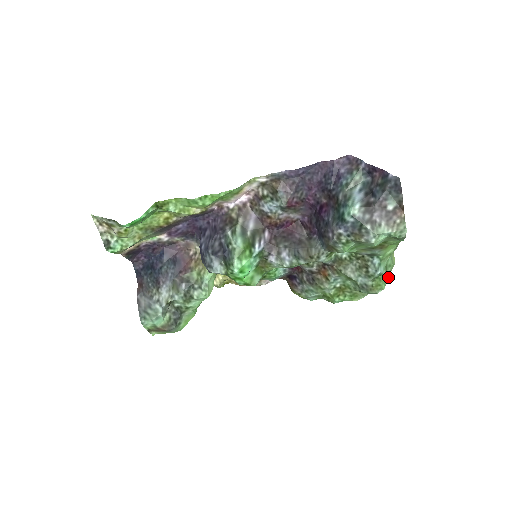
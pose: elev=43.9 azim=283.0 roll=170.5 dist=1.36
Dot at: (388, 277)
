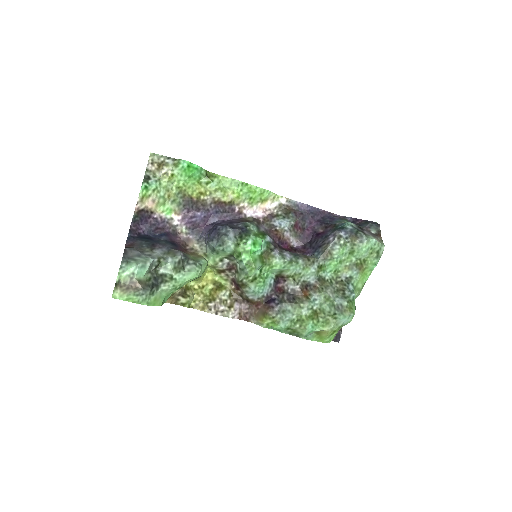
Dot at: occluded
